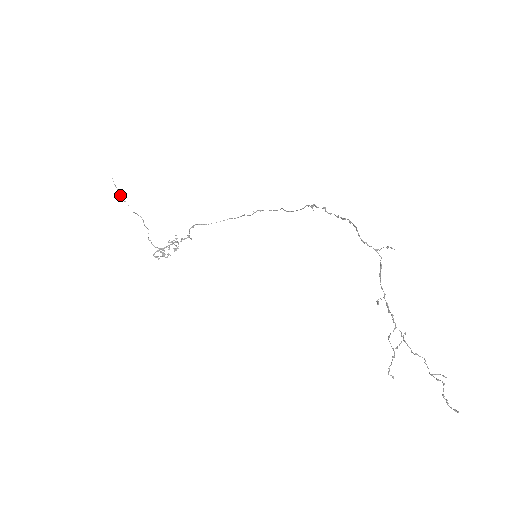
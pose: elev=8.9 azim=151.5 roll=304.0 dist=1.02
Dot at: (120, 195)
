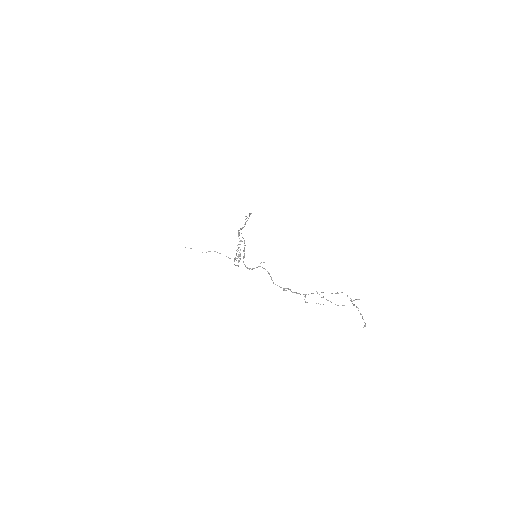
Dot at: occluded
